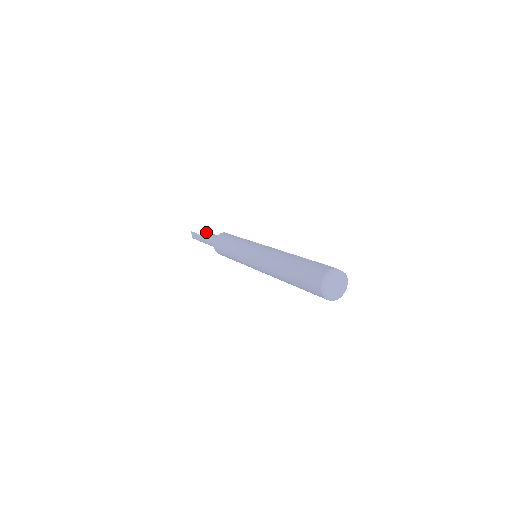
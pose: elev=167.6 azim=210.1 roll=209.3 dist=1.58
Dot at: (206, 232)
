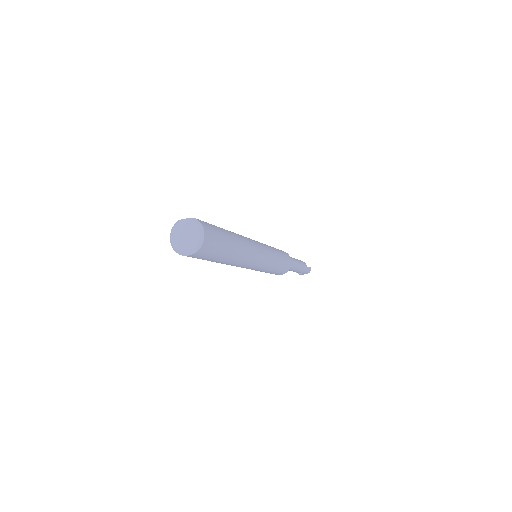
Dot at: occluded
